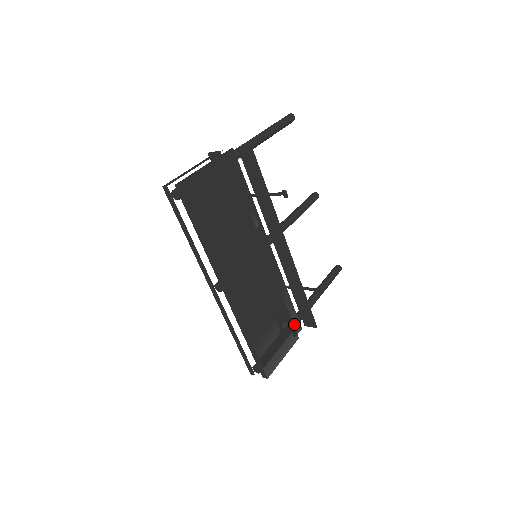
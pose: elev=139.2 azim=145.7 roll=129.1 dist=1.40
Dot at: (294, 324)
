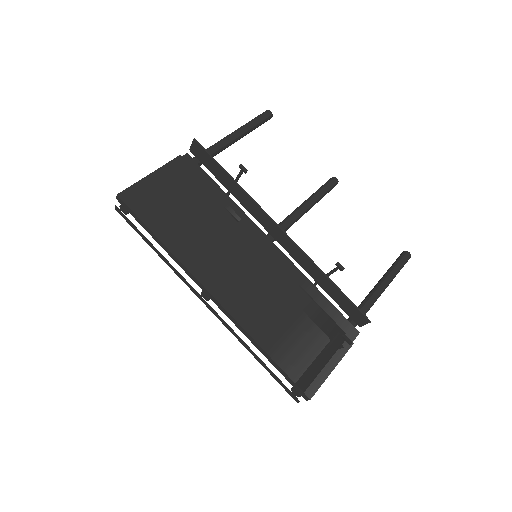
Dot at: (343, 328)
